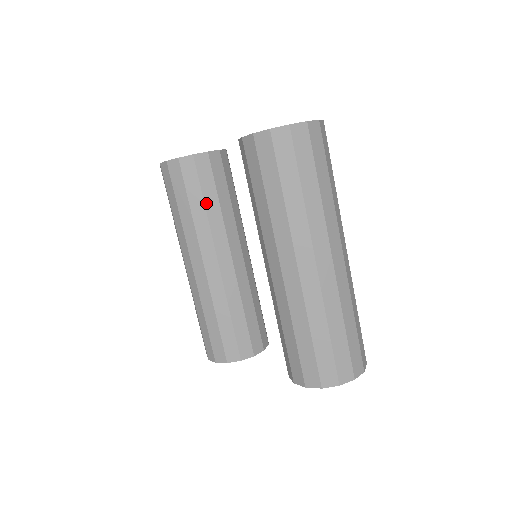
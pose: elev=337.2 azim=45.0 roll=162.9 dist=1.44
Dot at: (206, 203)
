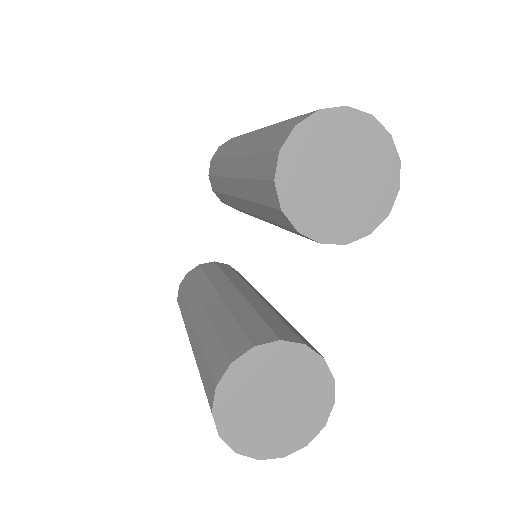
Dot at: (209, 275)
